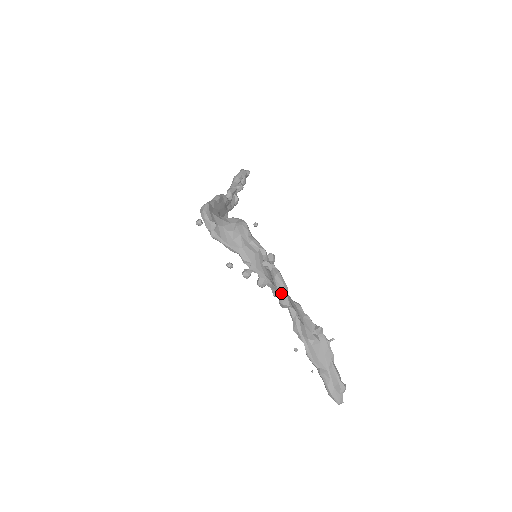
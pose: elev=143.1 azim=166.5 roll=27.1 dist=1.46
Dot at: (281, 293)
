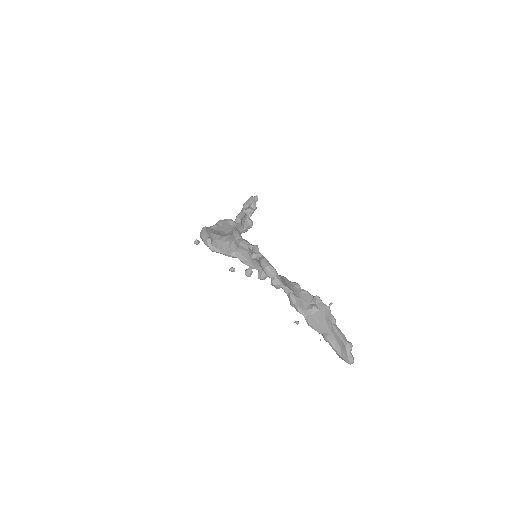
Dot at: (270, 275)
